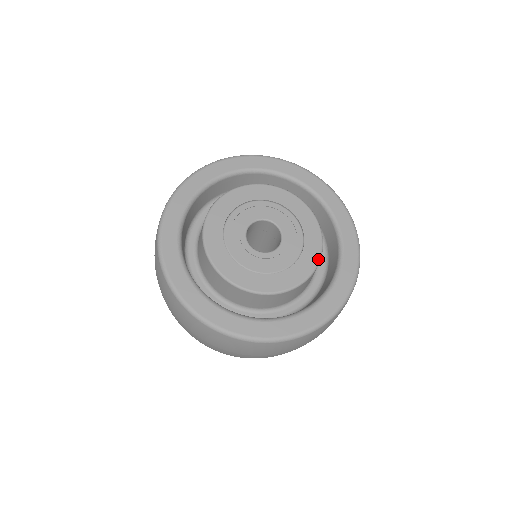
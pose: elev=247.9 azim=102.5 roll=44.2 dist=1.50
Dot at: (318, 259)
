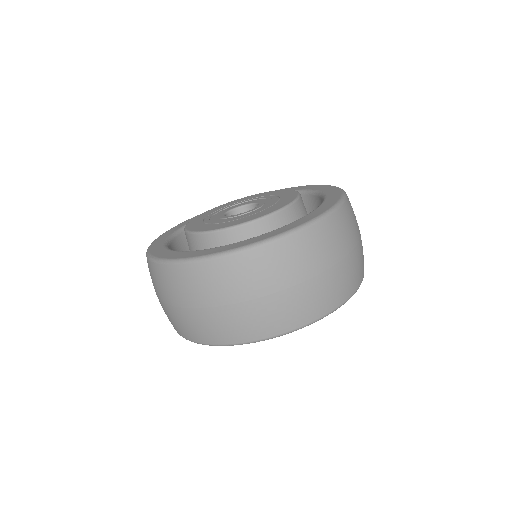
Dot at: (297, 192)
